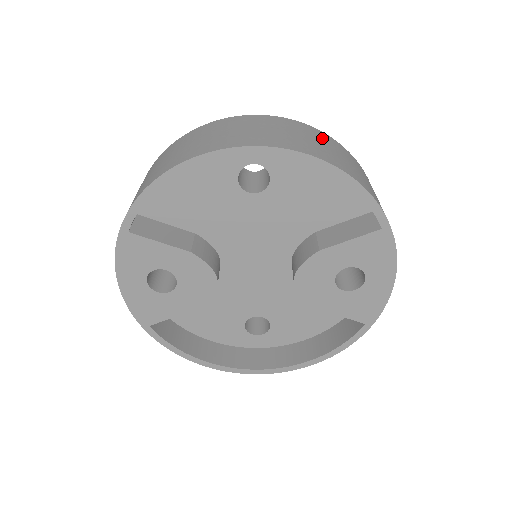
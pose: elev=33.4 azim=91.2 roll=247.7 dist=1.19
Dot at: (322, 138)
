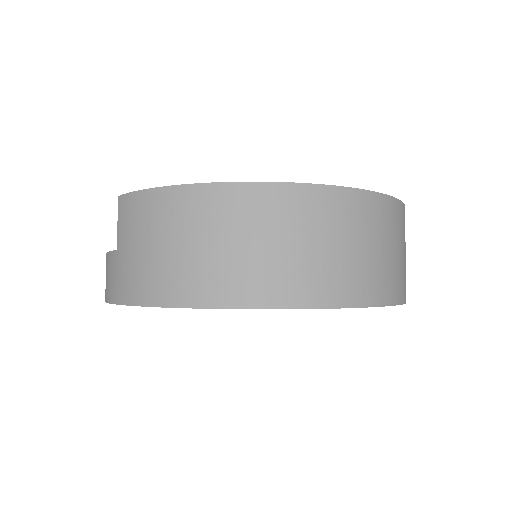
Dot at: (383, 224)
